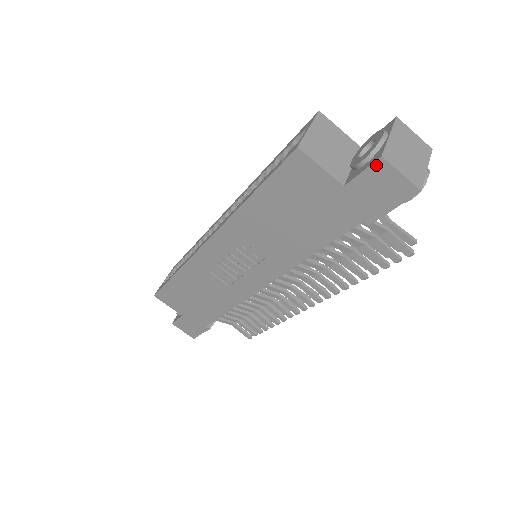
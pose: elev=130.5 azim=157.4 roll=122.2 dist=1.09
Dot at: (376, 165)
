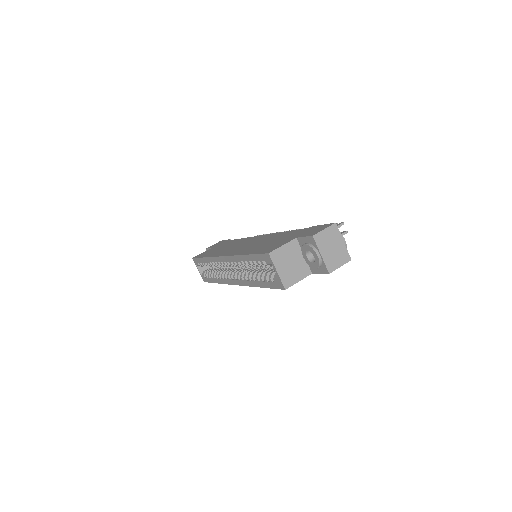
Dot at: (327, 273)
